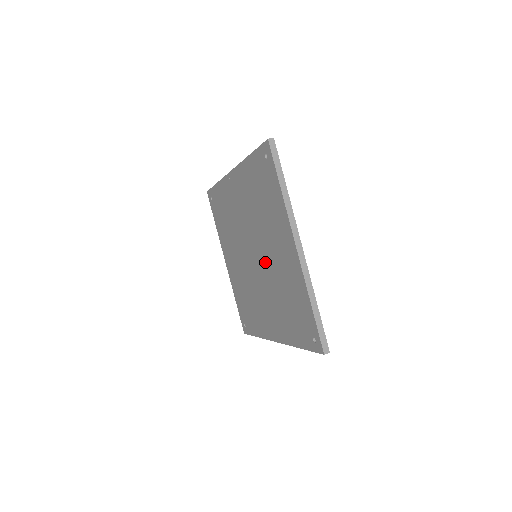
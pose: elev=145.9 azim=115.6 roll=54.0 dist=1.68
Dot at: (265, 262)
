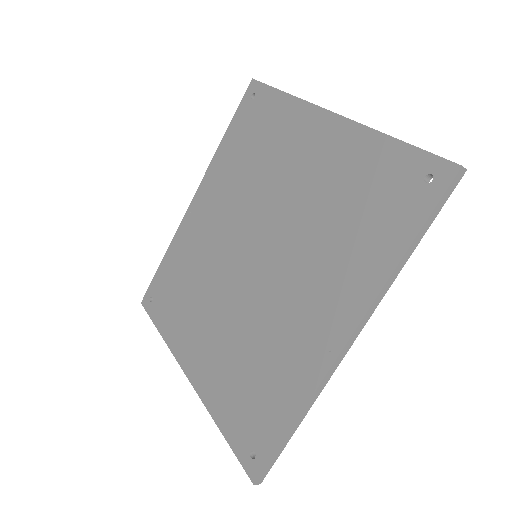
Dot at: (280, 223)
